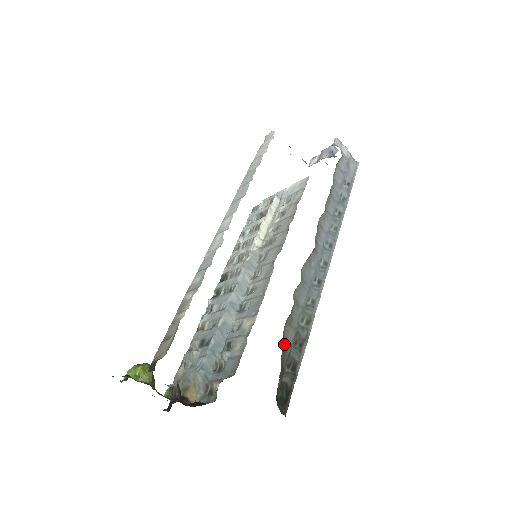
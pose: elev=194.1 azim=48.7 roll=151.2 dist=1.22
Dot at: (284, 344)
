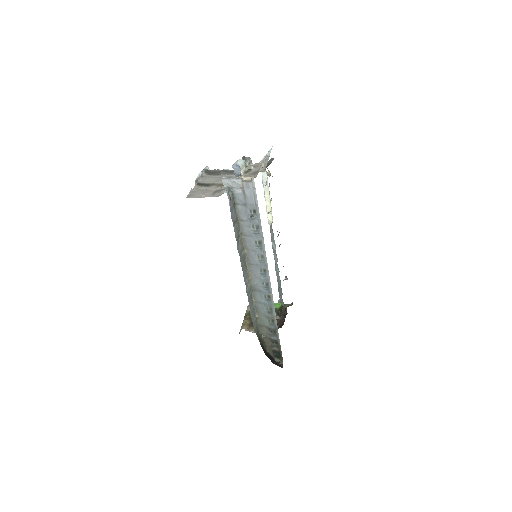
Dot at: (265, 335)
